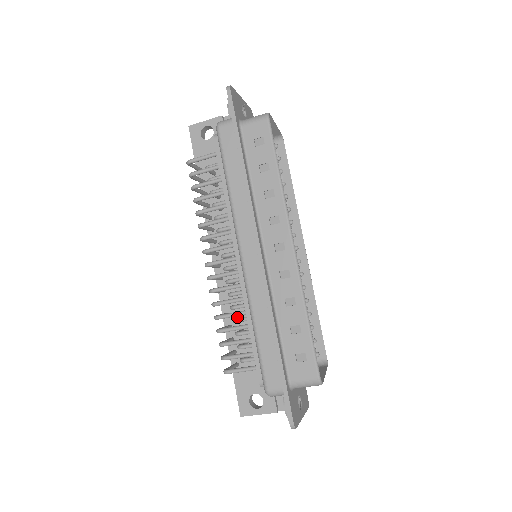
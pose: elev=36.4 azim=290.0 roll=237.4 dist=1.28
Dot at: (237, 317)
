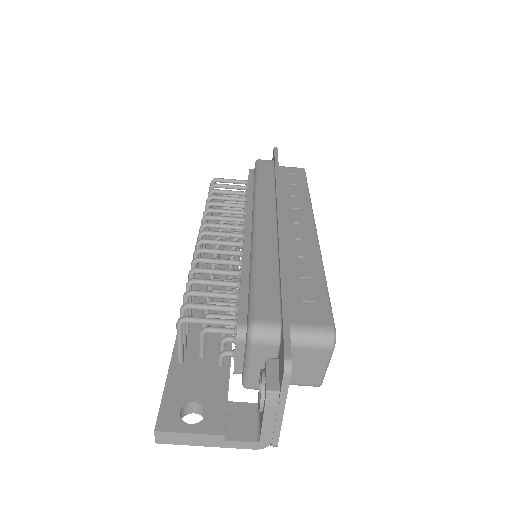
Dot at: occluded
